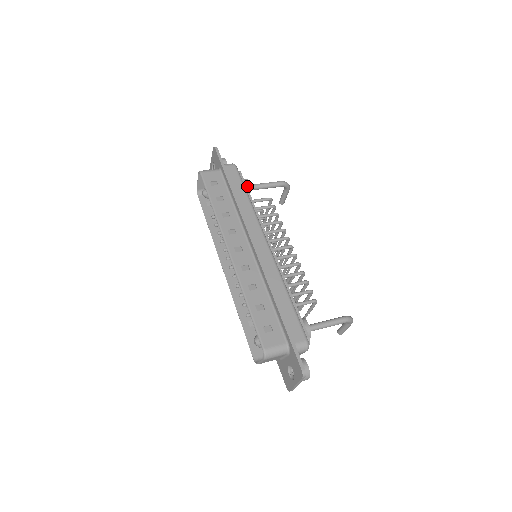
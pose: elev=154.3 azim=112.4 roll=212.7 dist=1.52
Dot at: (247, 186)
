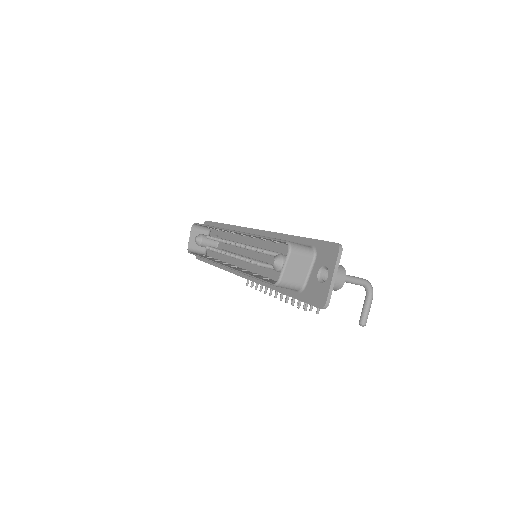
Dot at: occluded
